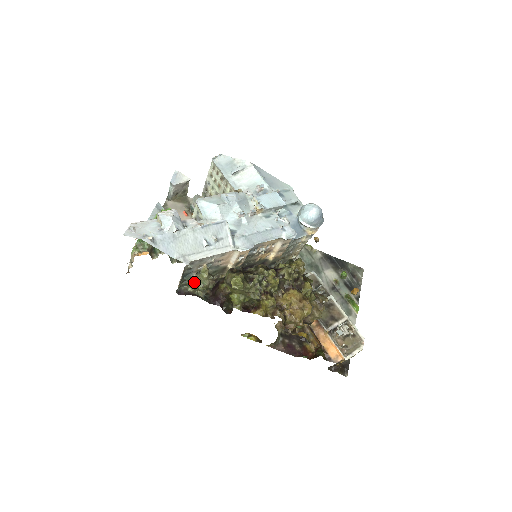
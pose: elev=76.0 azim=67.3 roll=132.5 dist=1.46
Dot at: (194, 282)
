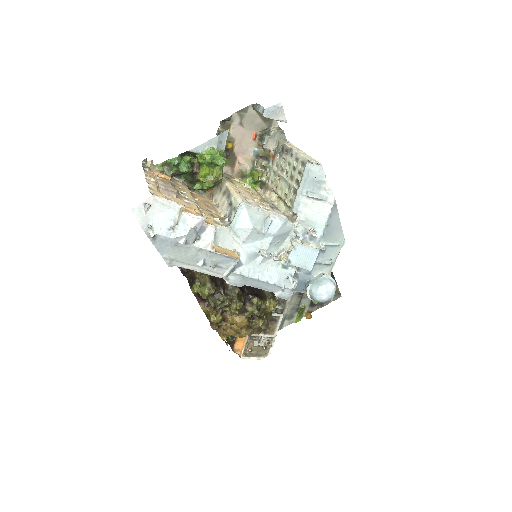
Dot at: occluded
